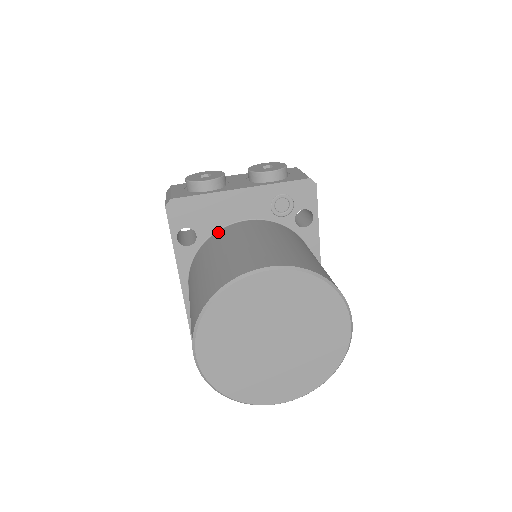
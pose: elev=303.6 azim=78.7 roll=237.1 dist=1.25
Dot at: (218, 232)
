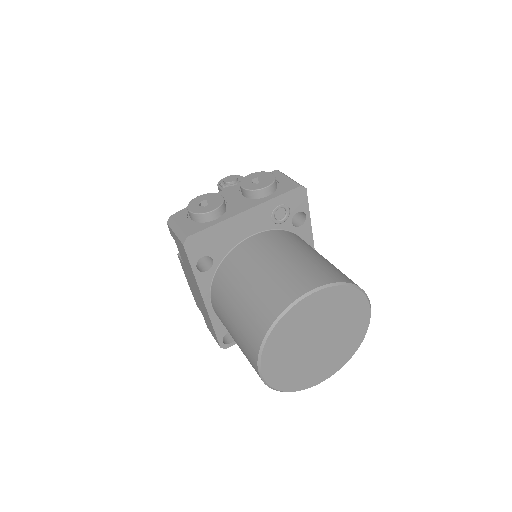
Dot at: (232, 253)
